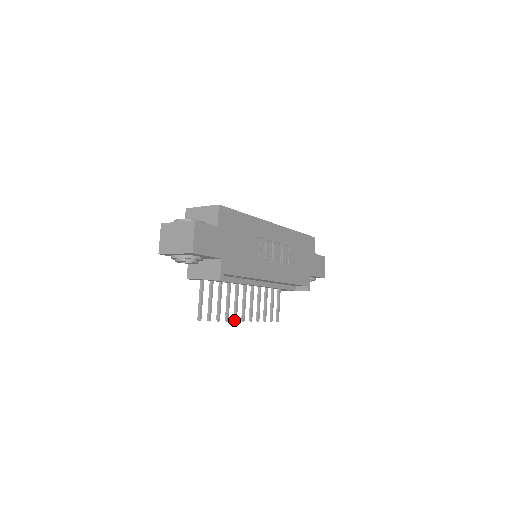
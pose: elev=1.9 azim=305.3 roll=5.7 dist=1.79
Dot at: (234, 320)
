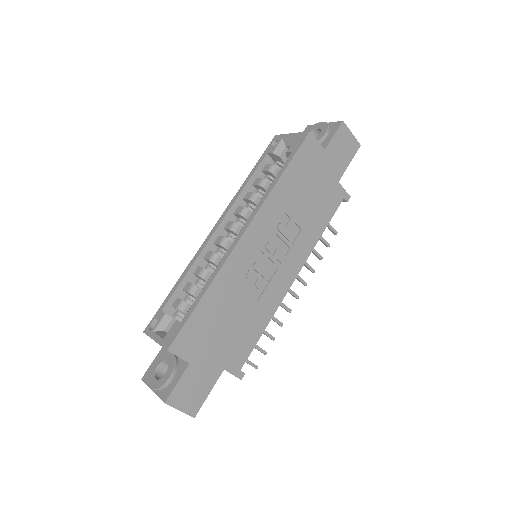
Dot at: occluded
